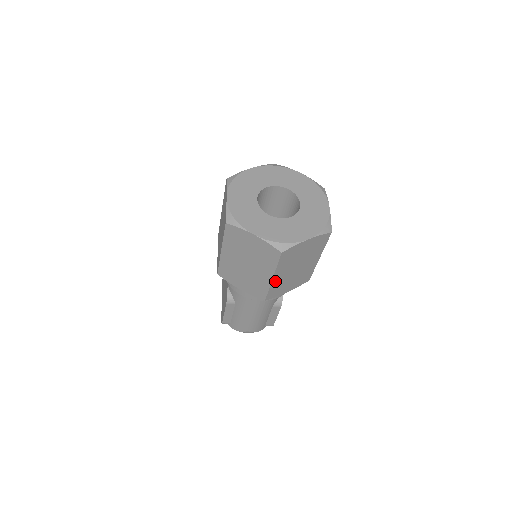
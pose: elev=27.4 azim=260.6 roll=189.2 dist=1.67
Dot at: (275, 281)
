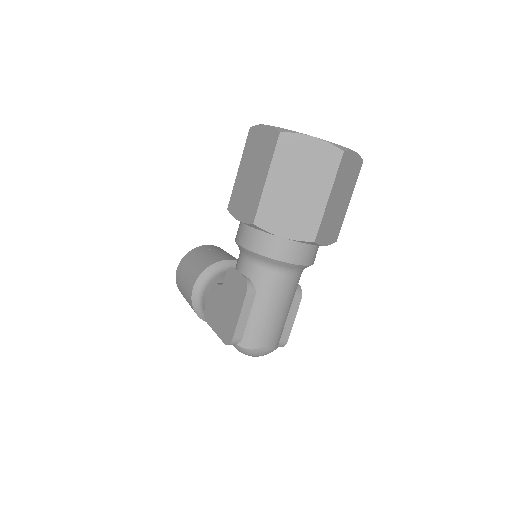
Dot at: (328, 207)
